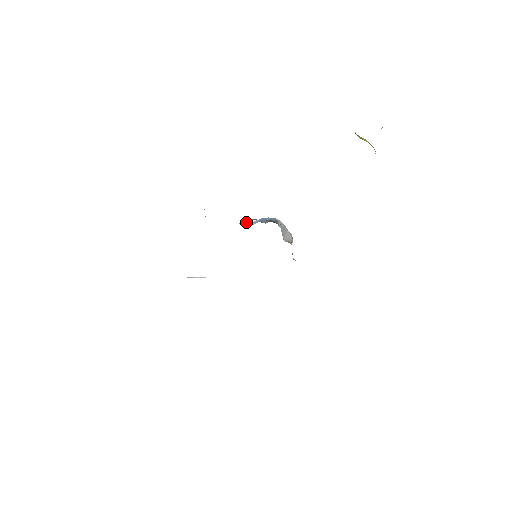
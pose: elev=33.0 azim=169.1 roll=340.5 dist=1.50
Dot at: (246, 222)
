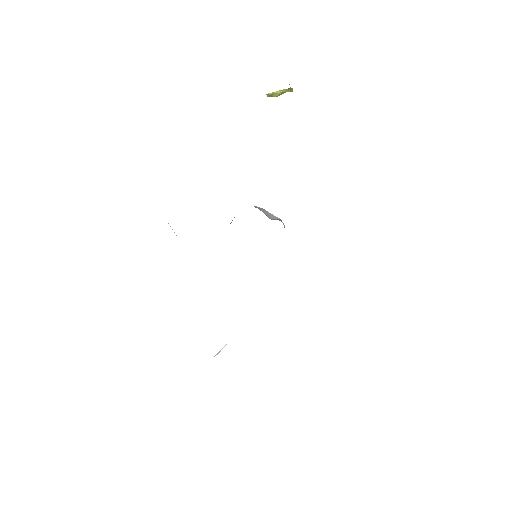
Dot at: occluded
